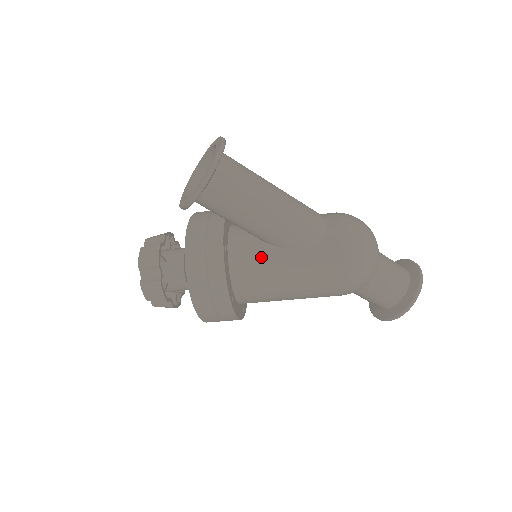
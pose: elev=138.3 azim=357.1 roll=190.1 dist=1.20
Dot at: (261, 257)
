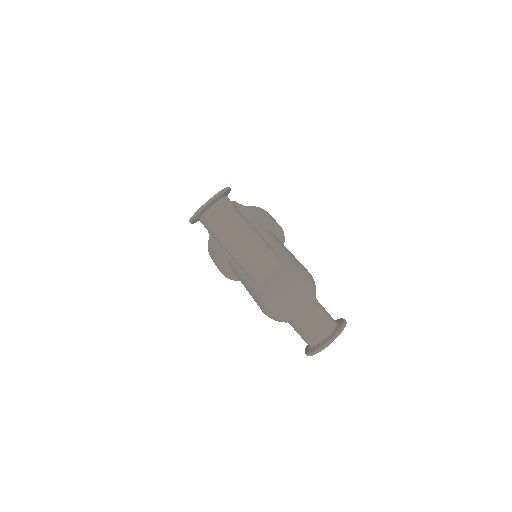
Dot at: (237, 265)
